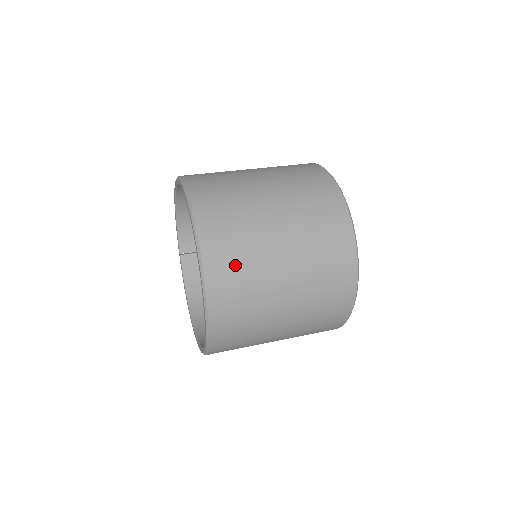
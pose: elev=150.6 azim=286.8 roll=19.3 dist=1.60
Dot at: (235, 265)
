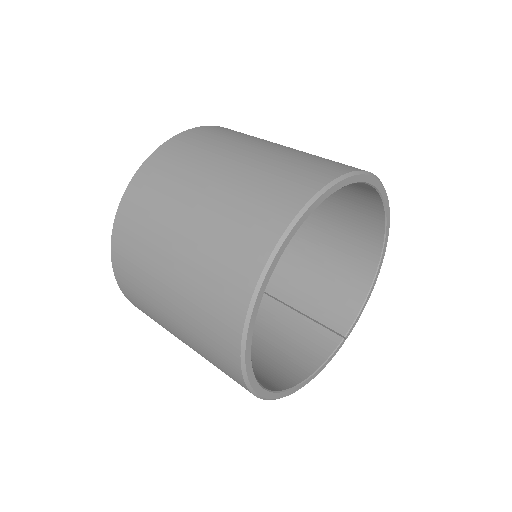
Dot at: (185, 153)
